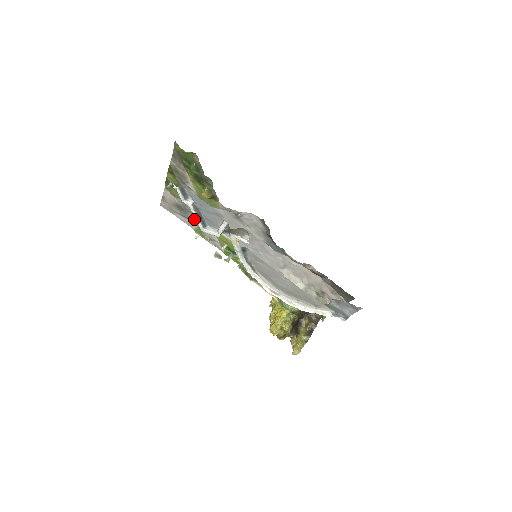
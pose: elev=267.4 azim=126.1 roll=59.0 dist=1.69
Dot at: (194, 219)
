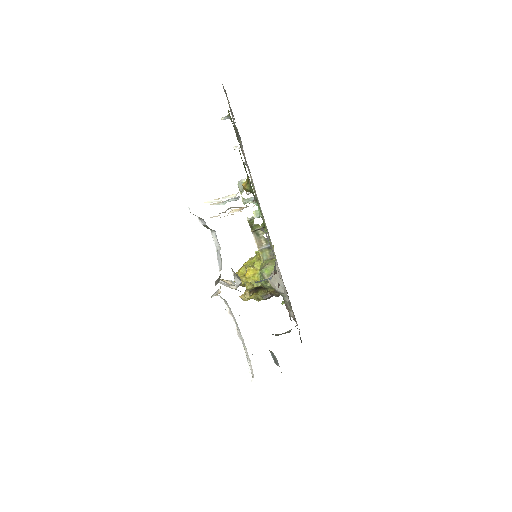
Dot at: (241, 144)
